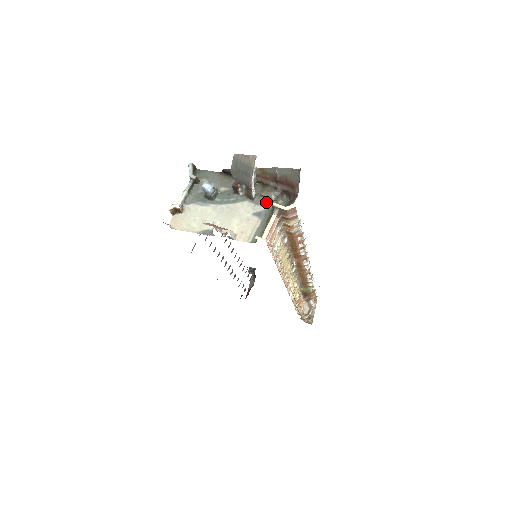
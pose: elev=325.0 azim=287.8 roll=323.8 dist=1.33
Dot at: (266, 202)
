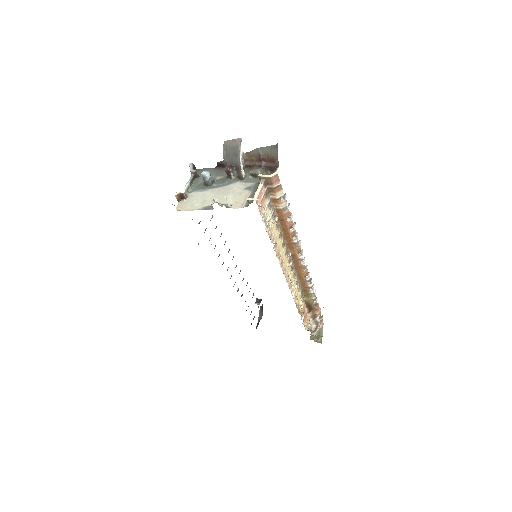
Dot at: (254, 179)
